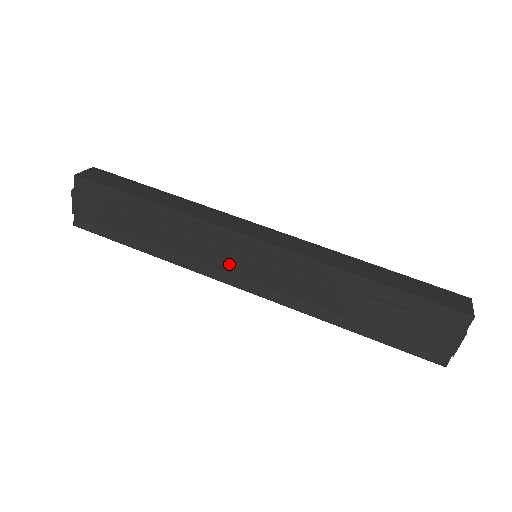
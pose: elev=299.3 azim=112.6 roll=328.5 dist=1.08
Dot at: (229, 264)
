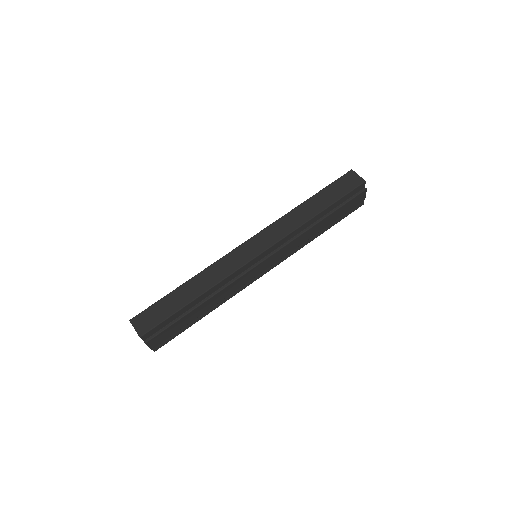
Dot at: (254, 275)
